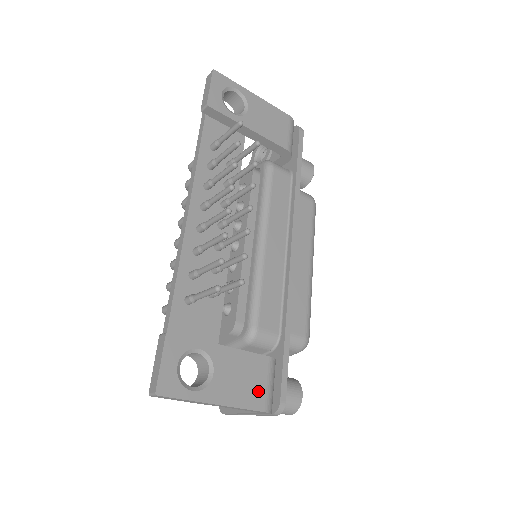
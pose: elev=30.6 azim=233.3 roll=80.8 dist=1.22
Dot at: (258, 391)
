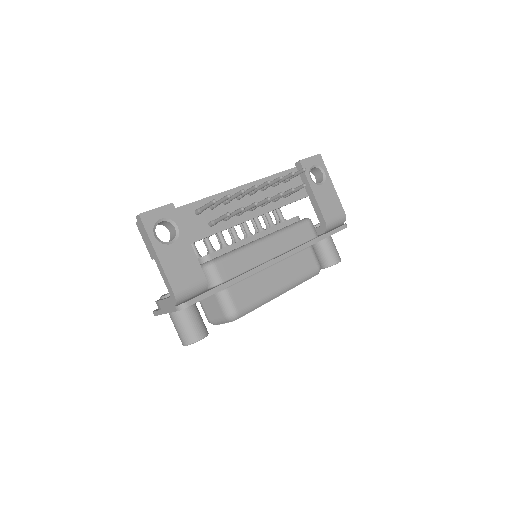
Dot at: (182, 281)
